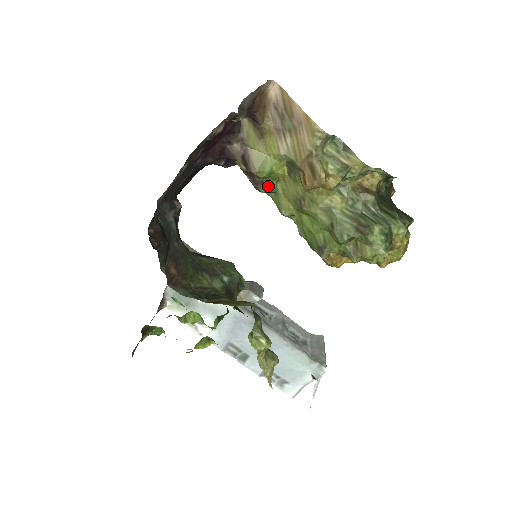
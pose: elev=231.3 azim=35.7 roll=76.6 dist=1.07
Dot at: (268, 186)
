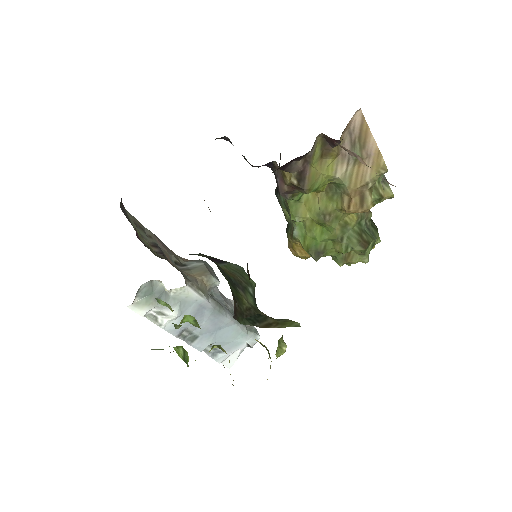
Dot at: (296, 195)
